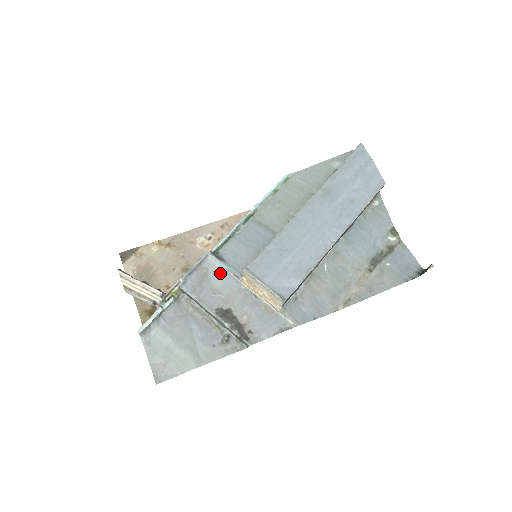
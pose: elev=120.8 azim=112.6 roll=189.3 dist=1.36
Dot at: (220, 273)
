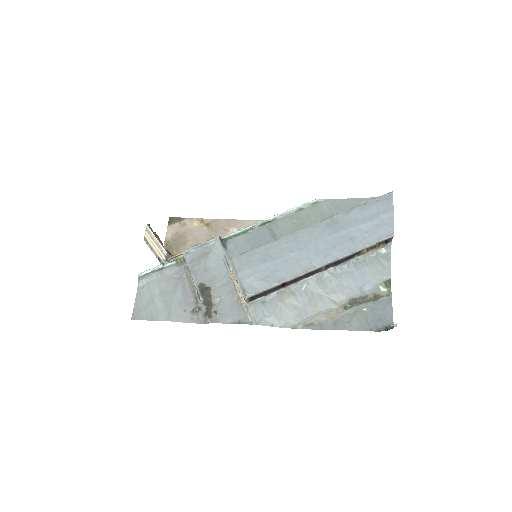
Dot at: (218, 257)
